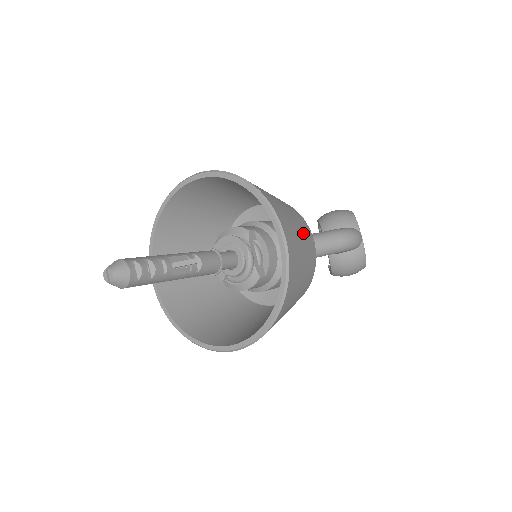
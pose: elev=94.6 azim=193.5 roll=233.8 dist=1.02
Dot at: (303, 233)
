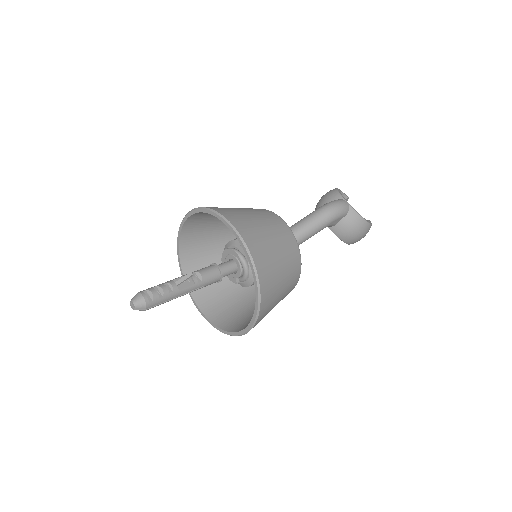
Dot at: (266, 221)
